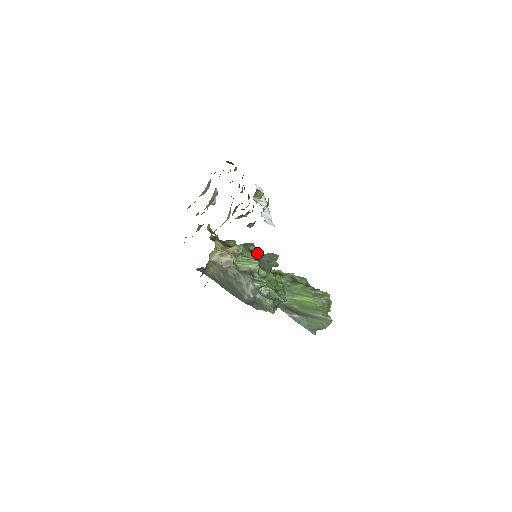
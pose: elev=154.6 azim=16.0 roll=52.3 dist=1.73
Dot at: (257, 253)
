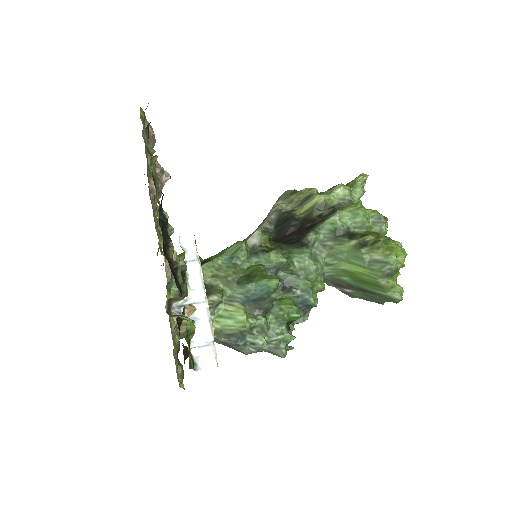
Dot at: (244, 287)
